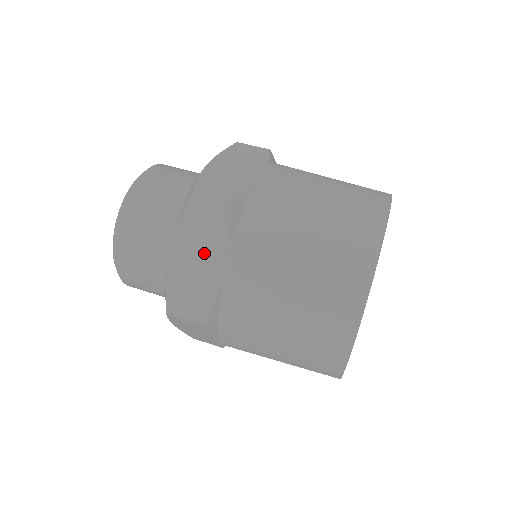
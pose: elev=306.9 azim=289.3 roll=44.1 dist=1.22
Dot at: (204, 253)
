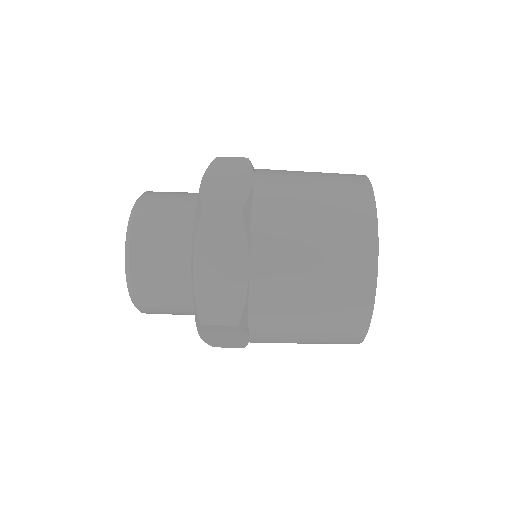
Dot at: (225, 260)
